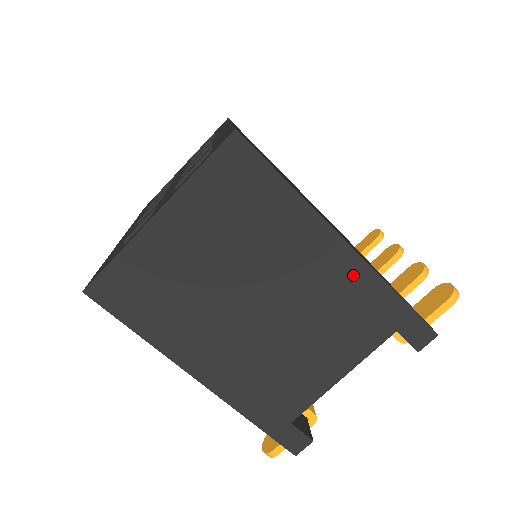
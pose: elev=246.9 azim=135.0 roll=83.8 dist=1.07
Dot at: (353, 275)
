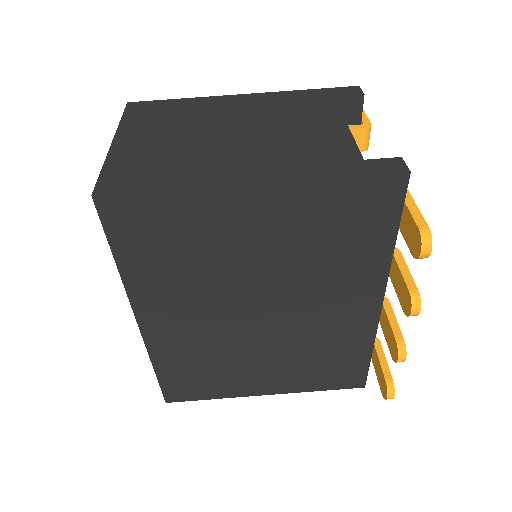
Dot at: (268, 98)
